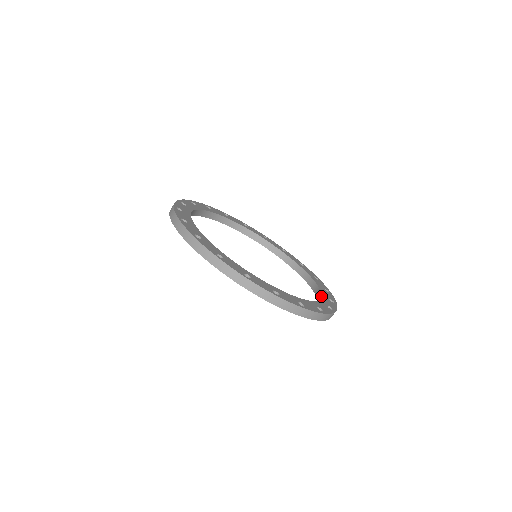
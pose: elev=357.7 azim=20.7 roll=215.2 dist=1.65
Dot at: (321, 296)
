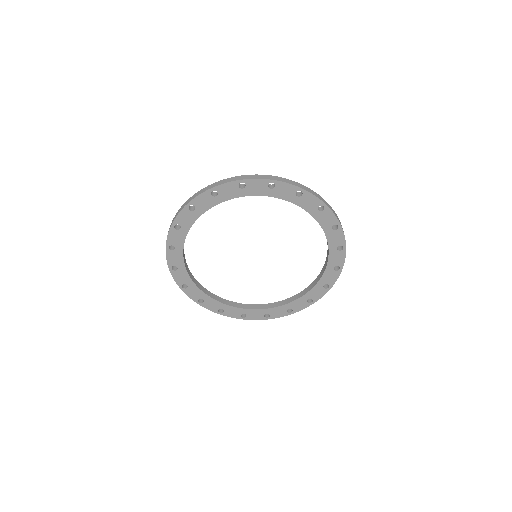
Dot at: (327, 242)
